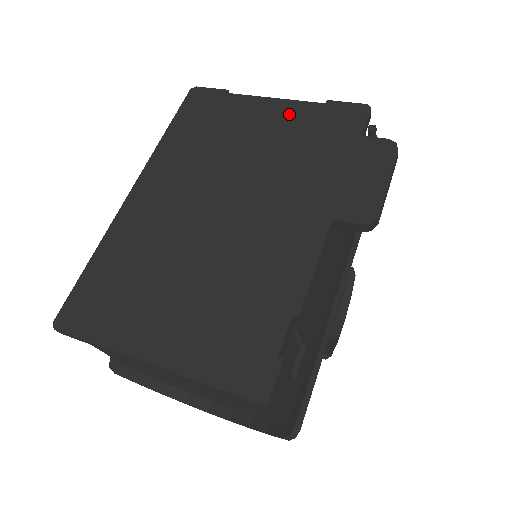
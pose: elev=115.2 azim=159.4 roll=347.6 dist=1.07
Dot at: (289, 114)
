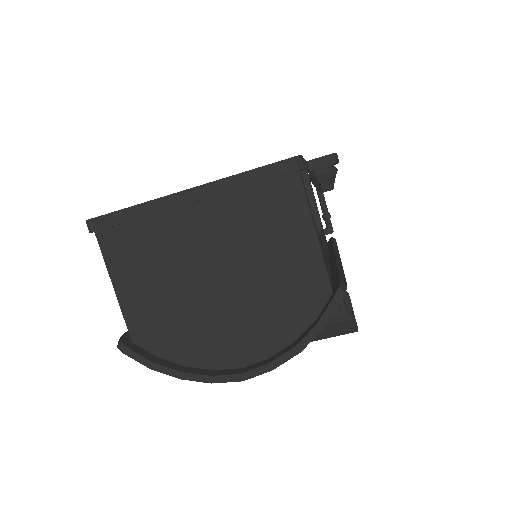
Dot at: occluded
